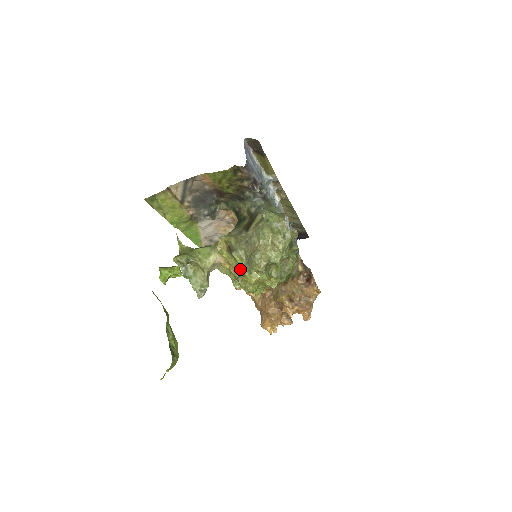
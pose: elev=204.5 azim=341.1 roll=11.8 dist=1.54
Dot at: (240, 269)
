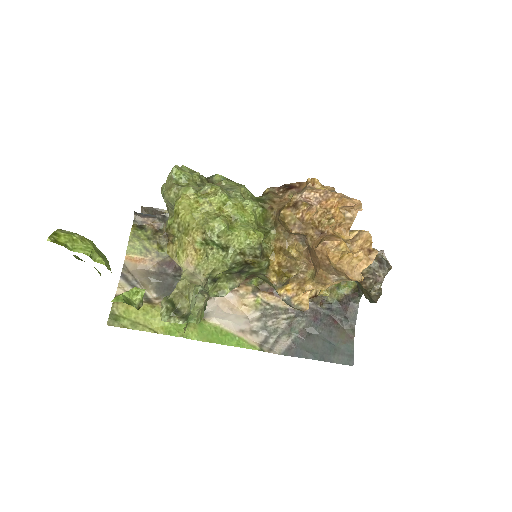
Dot at: (175, 221)
